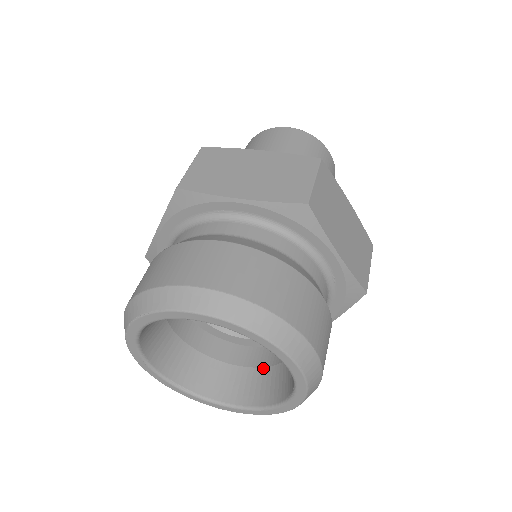
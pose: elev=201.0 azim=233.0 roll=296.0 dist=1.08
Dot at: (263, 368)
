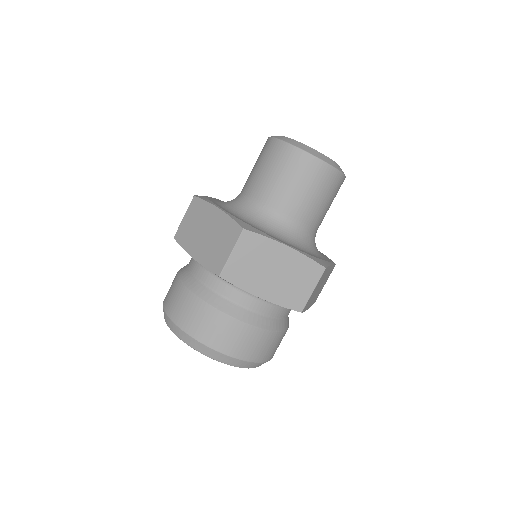
Dot at: occluded
